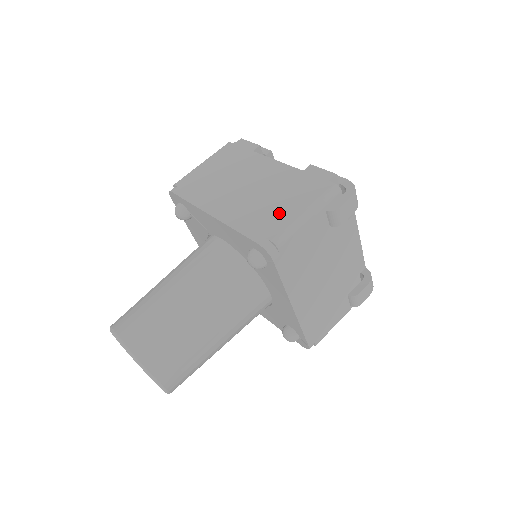
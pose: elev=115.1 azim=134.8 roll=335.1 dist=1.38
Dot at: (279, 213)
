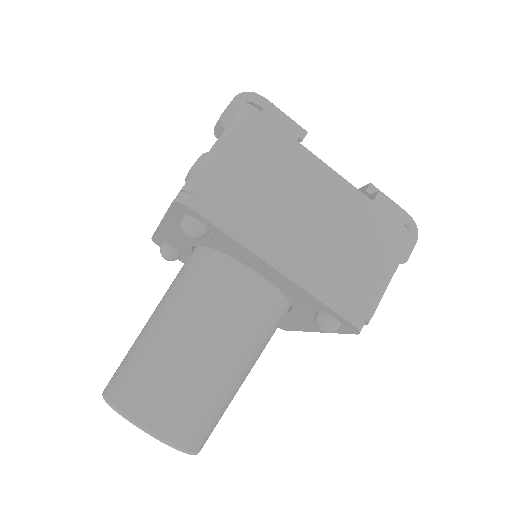
Dot at: (364, 275)
